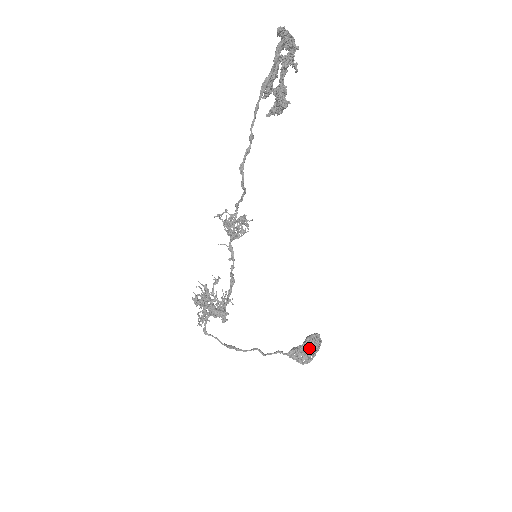
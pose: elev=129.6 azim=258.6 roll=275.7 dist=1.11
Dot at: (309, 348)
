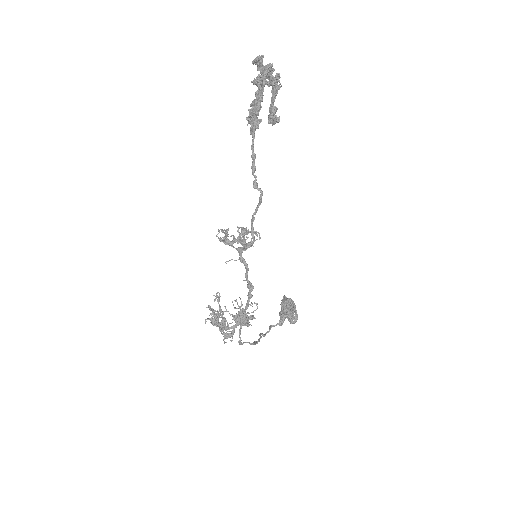
Dot at: (290, 309)
